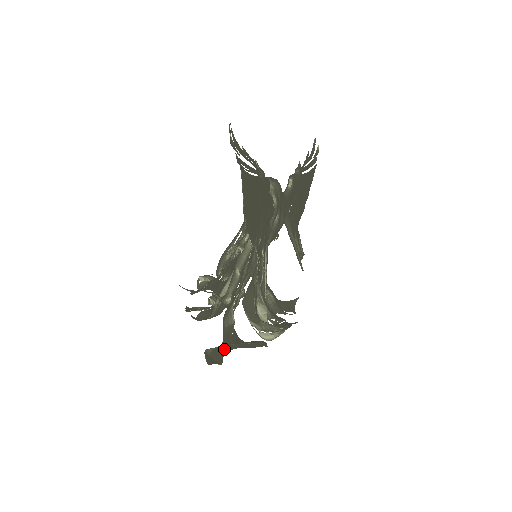
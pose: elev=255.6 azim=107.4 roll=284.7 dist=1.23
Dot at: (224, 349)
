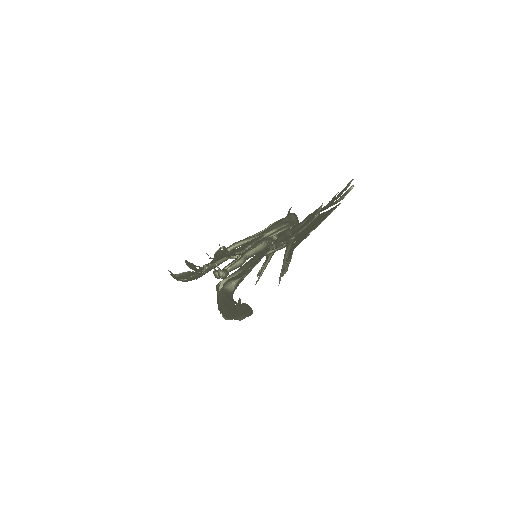
Dot at: occluded
